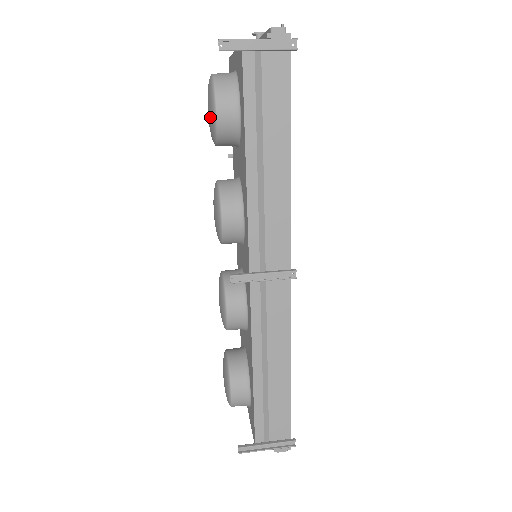
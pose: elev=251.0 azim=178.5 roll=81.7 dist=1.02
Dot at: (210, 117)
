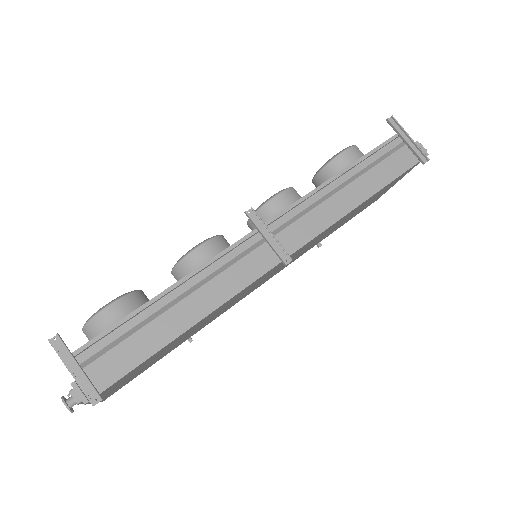
Dot at: occluded
